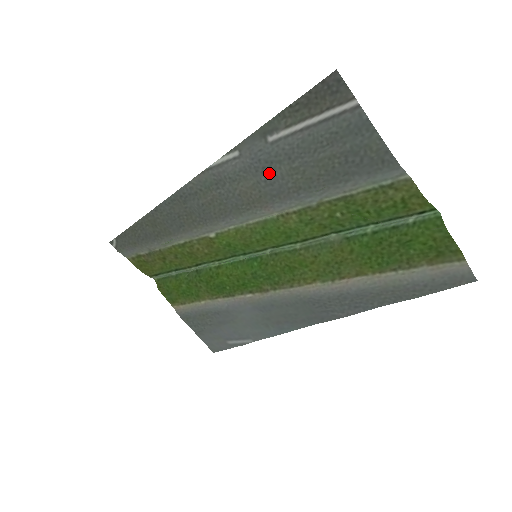
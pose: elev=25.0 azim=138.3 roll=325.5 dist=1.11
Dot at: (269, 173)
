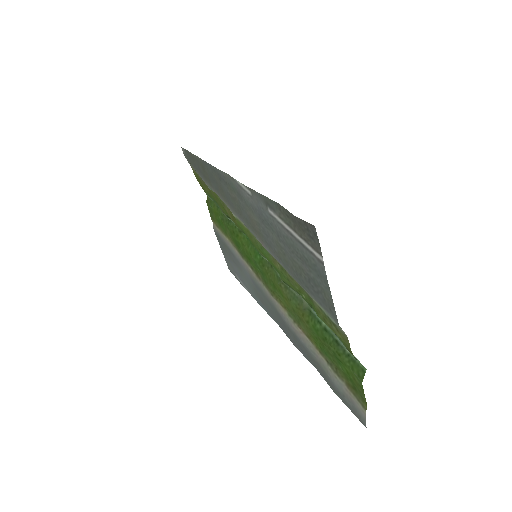
Dot at: (266, 228)
